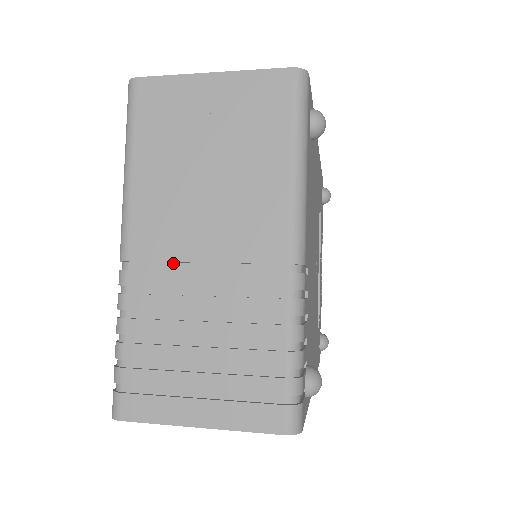
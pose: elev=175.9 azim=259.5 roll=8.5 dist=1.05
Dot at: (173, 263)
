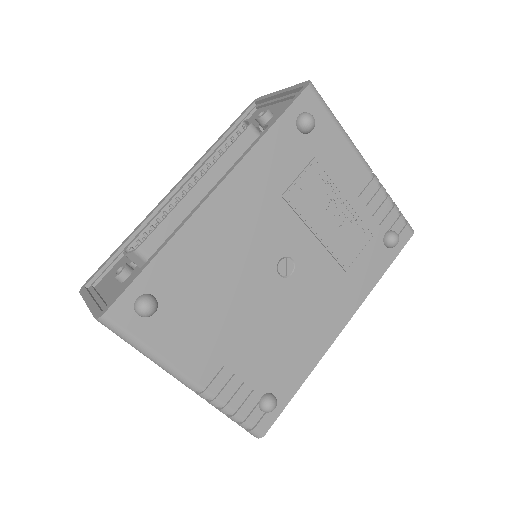
Dot at: occluded
